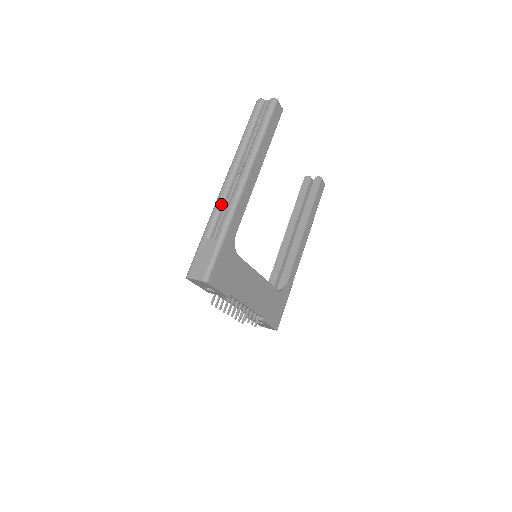
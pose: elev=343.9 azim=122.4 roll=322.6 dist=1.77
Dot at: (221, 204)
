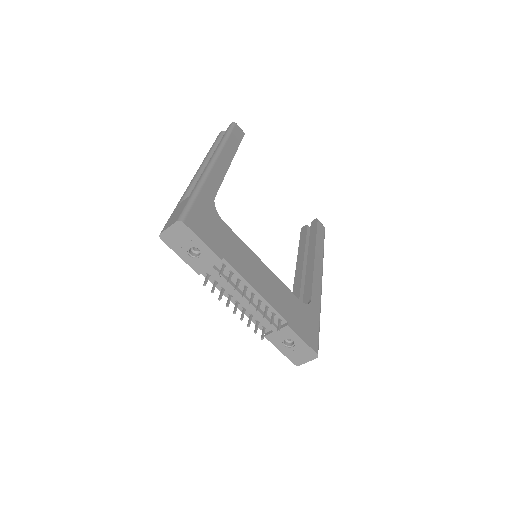
Dot at: (193, 182)
